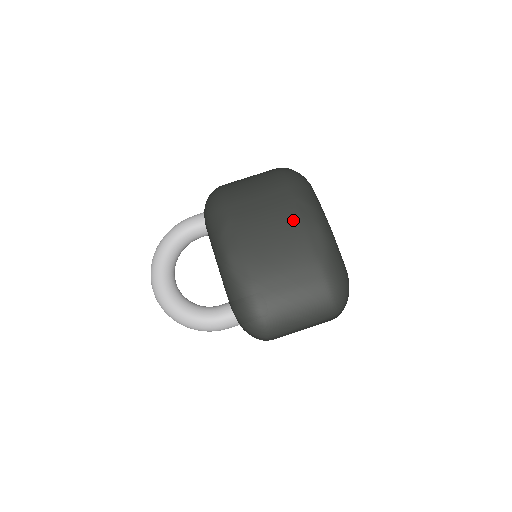
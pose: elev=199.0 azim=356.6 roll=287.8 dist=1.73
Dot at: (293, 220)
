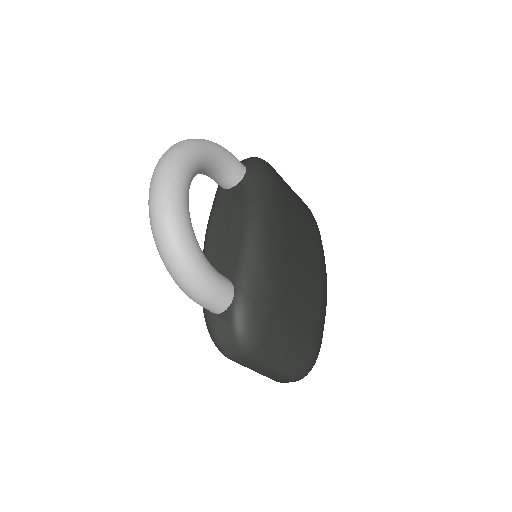
Dot at: (317, 257)
